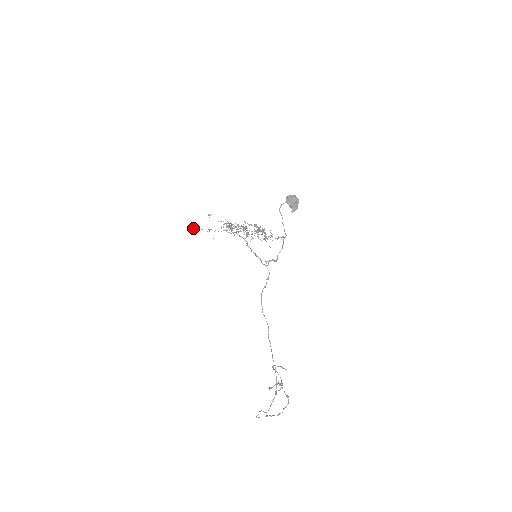
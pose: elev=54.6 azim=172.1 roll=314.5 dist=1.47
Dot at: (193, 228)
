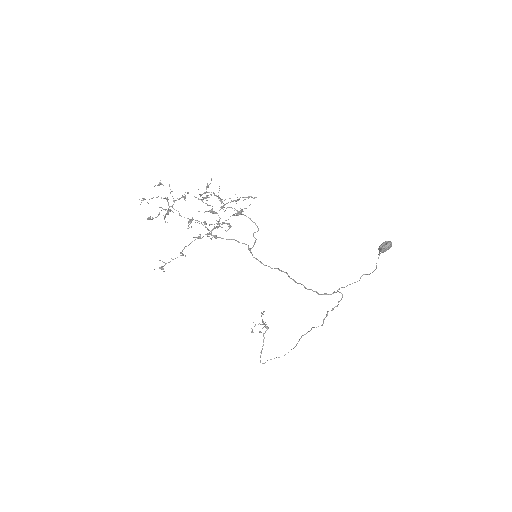
Dot at: (162, 268)
